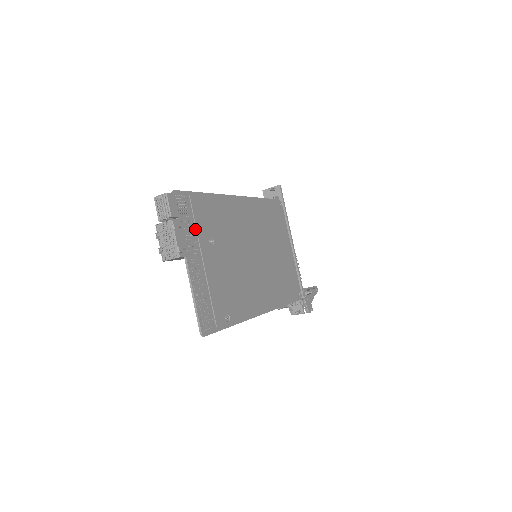
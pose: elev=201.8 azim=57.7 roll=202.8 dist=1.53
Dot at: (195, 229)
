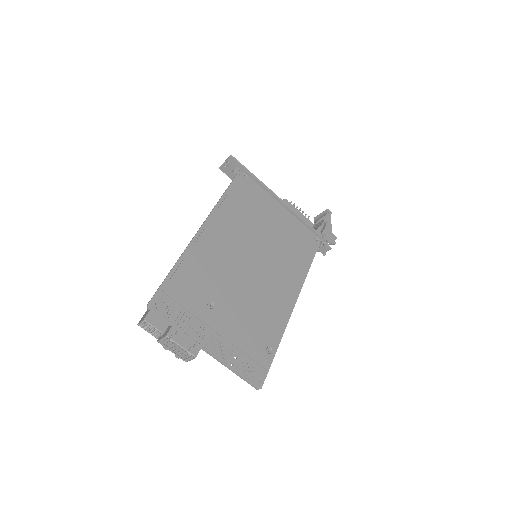
Dot at: (190, 313)
